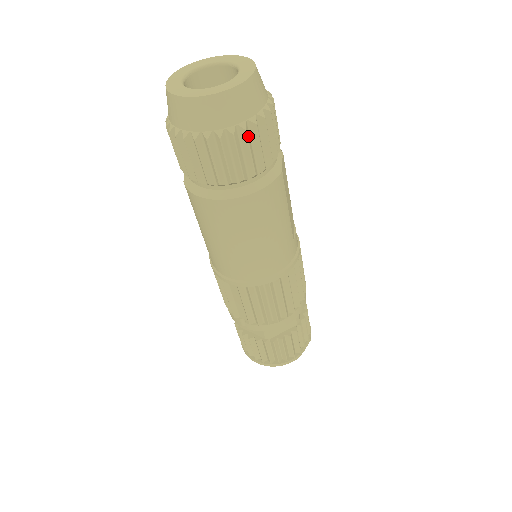
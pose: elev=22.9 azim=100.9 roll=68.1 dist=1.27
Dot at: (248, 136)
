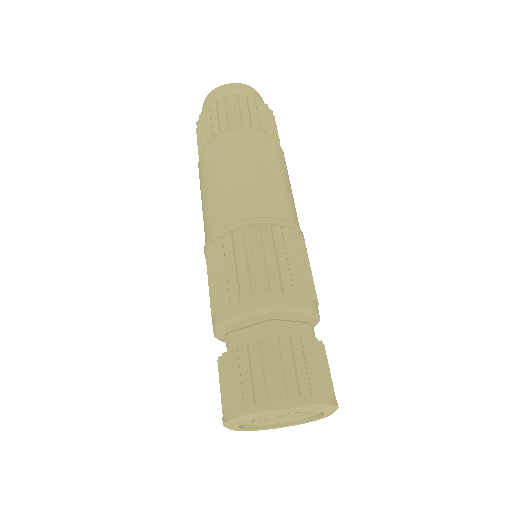
Dot at: (220, 104)
